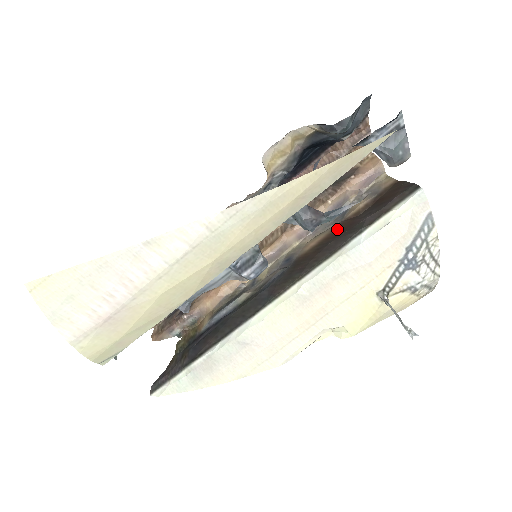
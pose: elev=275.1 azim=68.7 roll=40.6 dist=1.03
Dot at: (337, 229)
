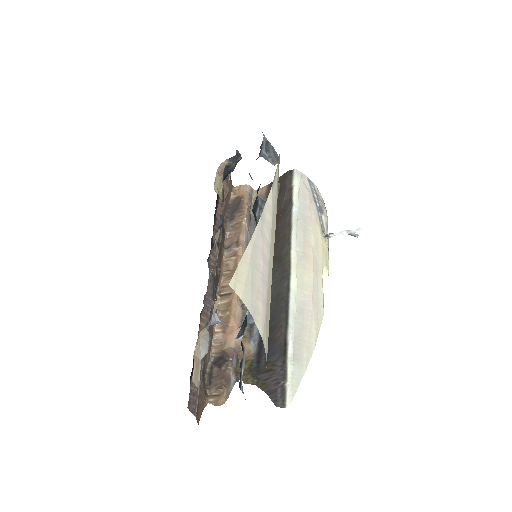
Dot at: occluded
